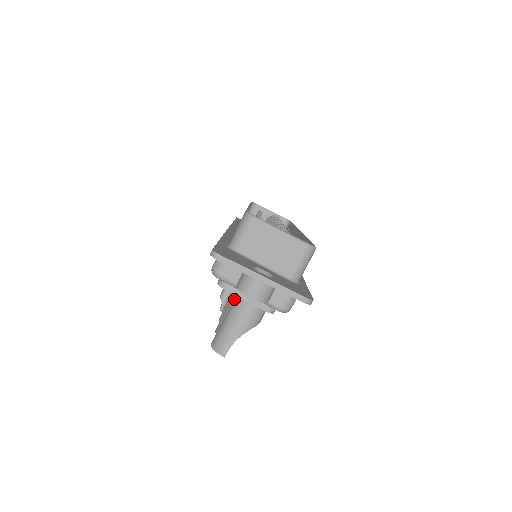
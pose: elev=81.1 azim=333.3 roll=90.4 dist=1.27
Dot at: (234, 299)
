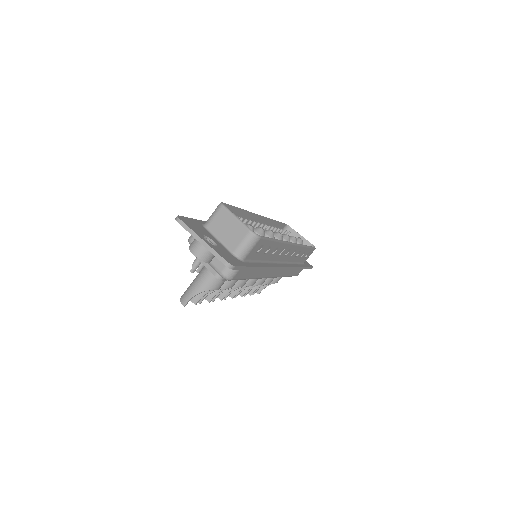
Dot at: (203, 267)
